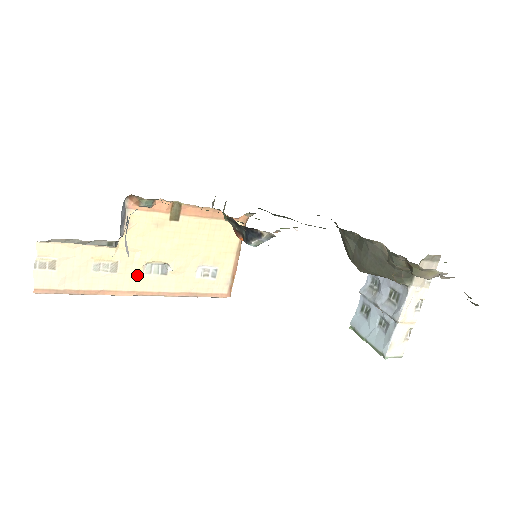
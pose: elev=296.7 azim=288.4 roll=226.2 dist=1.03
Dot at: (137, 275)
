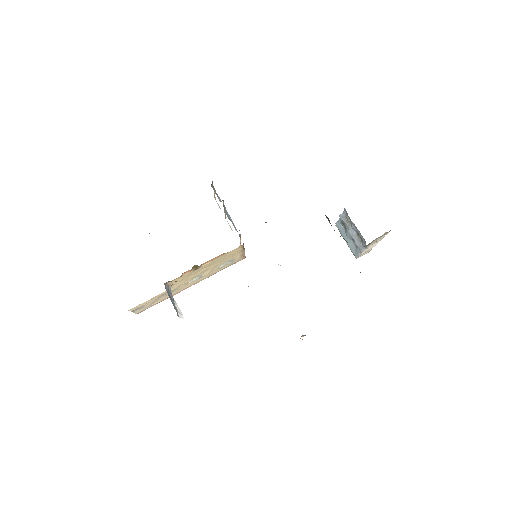
Dot at: (186, 285)
